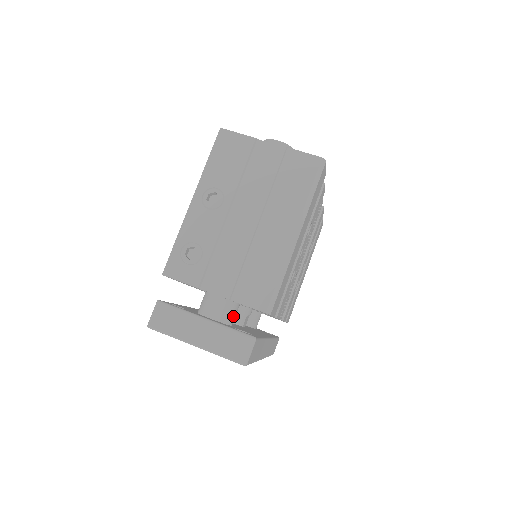
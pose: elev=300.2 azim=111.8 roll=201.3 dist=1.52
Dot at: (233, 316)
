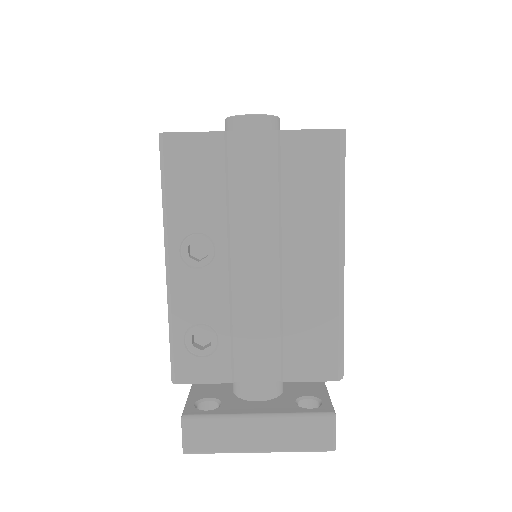
Dot at: occluded
